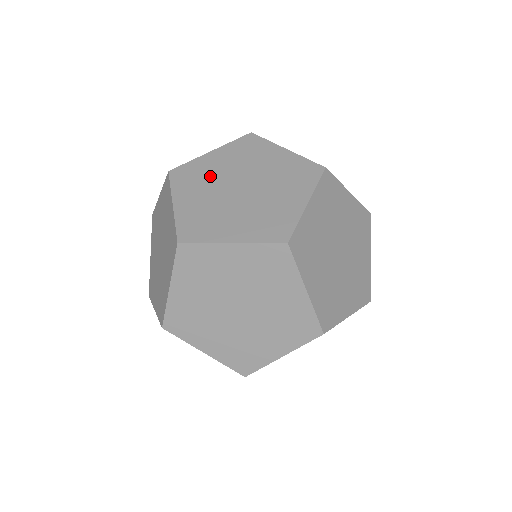
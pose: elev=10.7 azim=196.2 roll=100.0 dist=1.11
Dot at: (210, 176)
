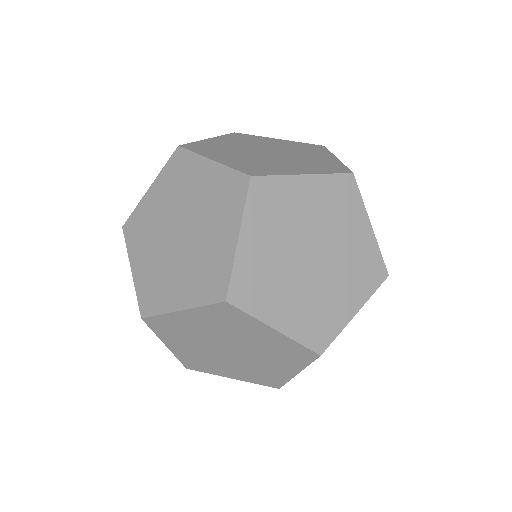
Dot at: (257, 142)
